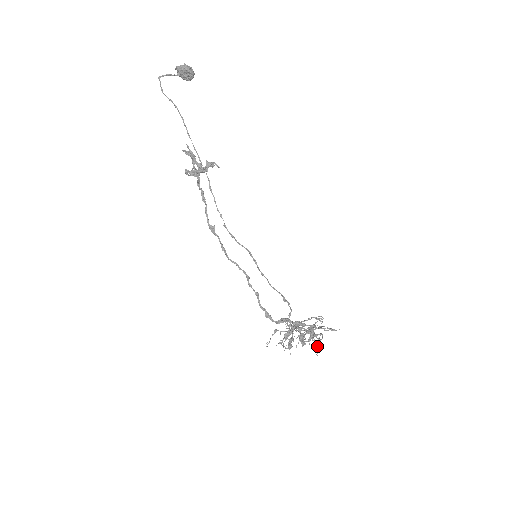
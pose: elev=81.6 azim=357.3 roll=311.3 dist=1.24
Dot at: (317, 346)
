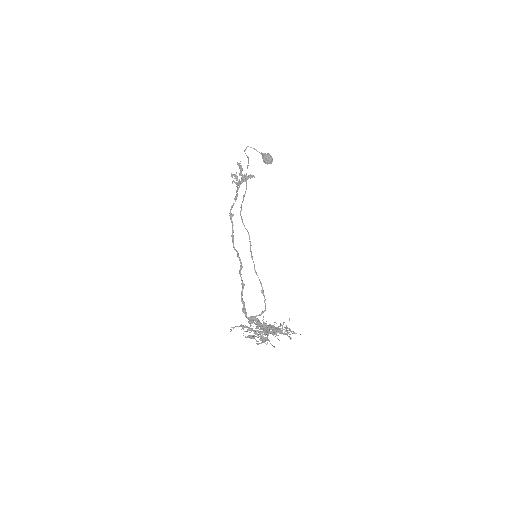
Dot at: occluded
